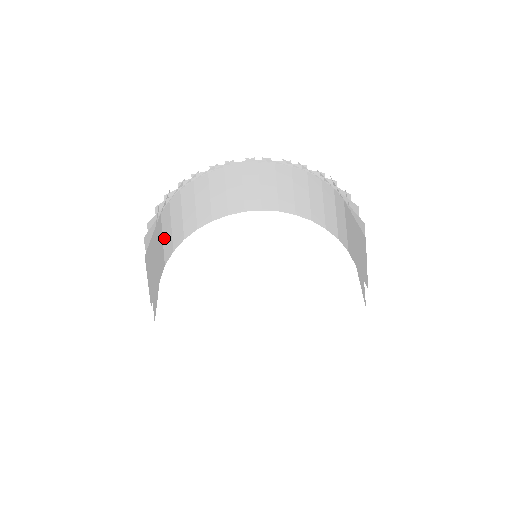
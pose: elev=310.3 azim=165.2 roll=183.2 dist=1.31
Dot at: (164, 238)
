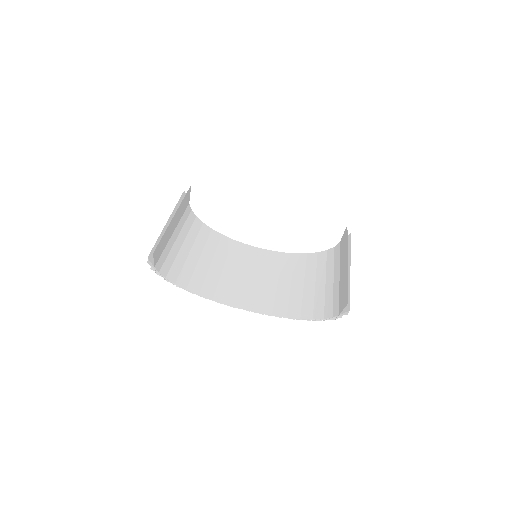
Dot at: (173, 235)
